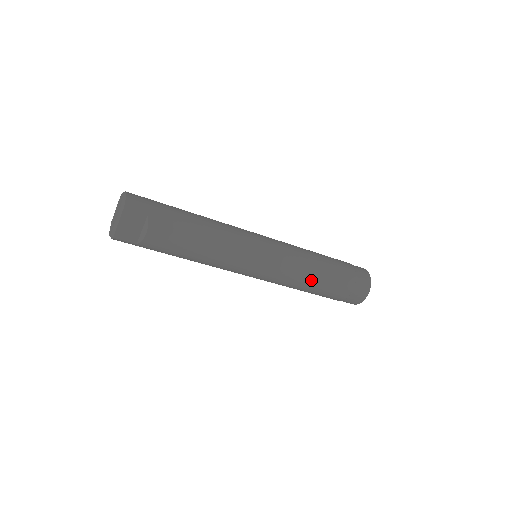
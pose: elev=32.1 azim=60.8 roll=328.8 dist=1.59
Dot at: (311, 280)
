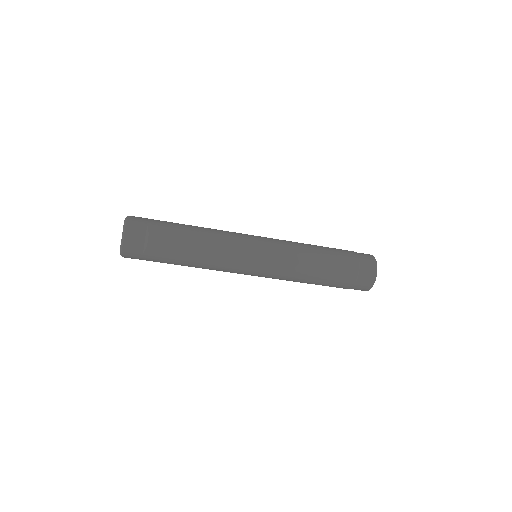
Dot at: (312, 264)
